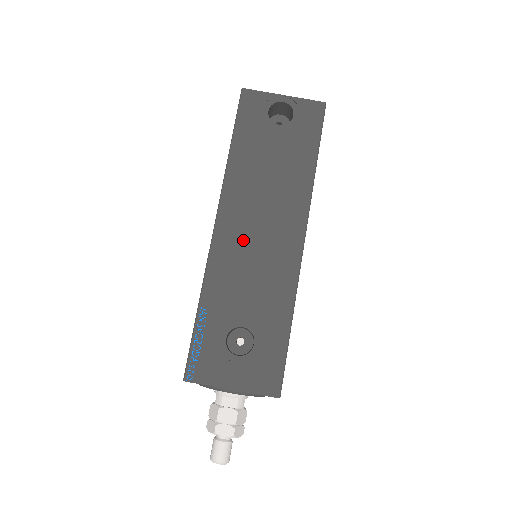
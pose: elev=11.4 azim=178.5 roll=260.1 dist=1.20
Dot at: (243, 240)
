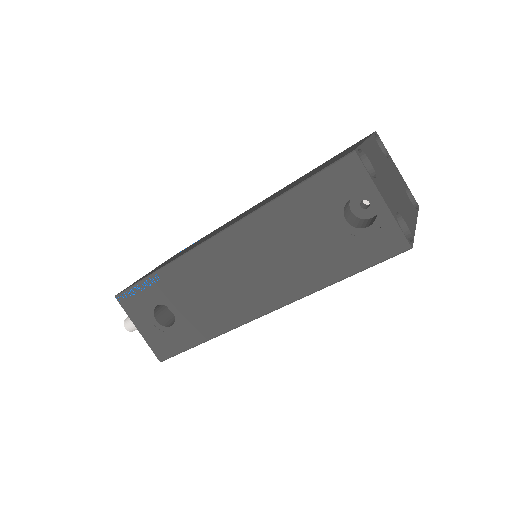
Dot at: (223, 268)
